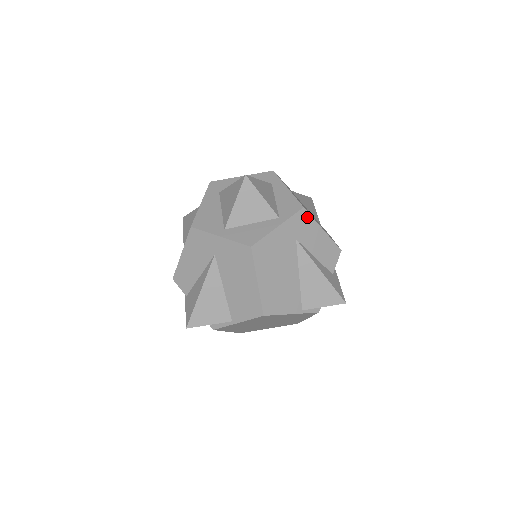
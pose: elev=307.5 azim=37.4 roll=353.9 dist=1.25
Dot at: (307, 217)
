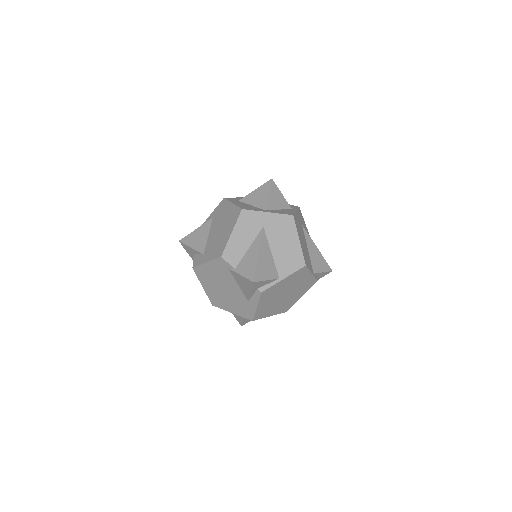
Dot at: (301, 214)
